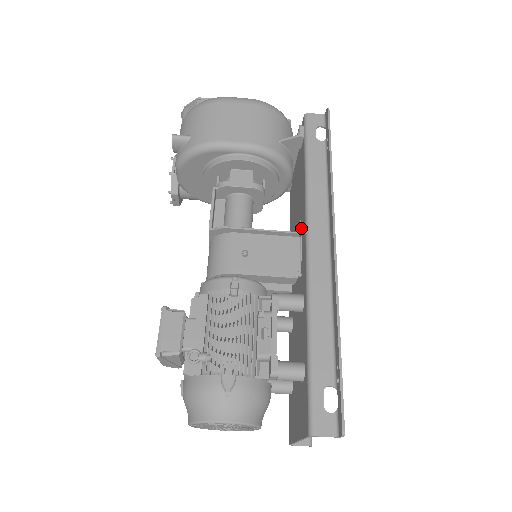
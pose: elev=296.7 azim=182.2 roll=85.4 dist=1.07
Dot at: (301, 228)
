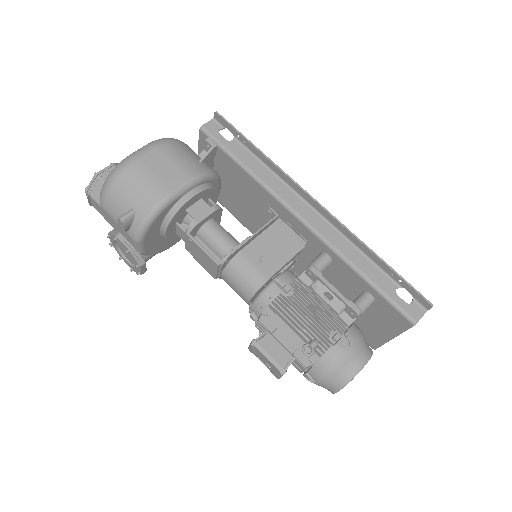
Dot at: (275, 212)
